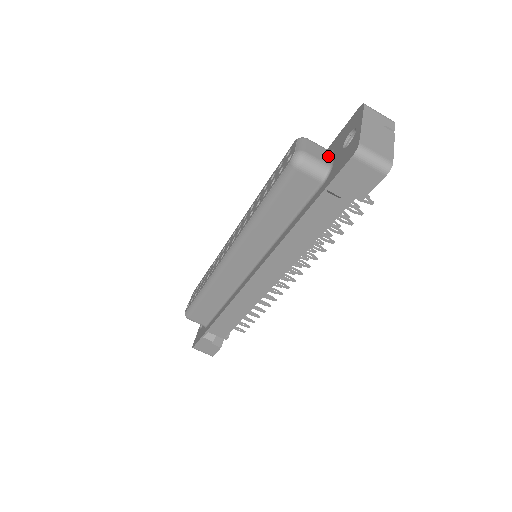
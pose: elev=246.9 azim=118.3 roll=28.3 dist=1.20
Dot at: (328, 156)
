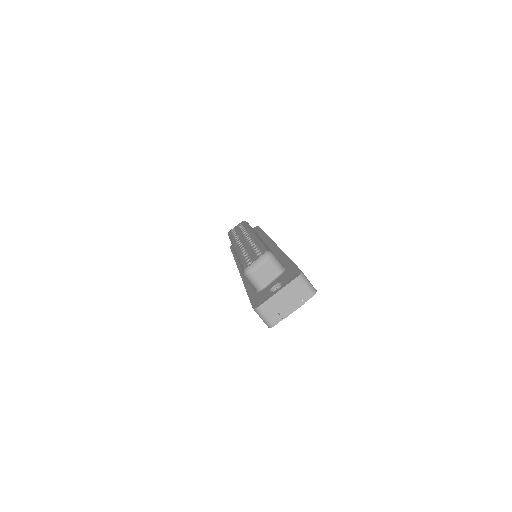
Dot at: (273, 277)
